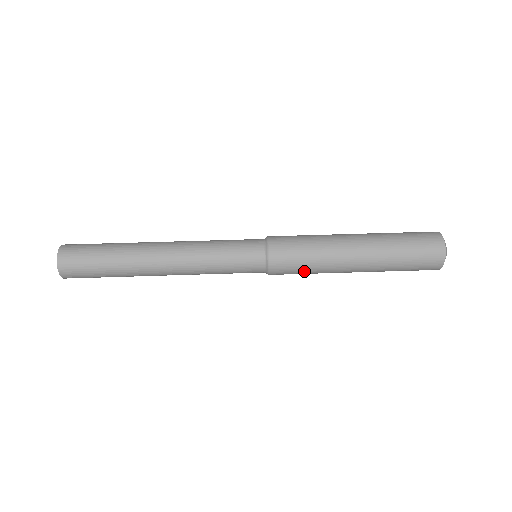
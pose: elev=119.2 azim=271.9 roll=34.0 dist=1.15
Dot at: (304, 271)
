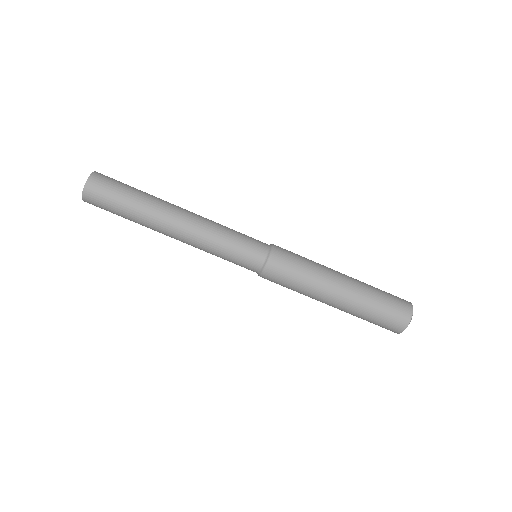
Dot at: occluded
